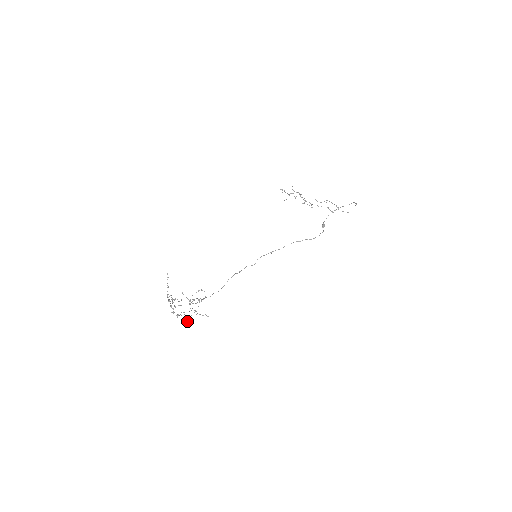
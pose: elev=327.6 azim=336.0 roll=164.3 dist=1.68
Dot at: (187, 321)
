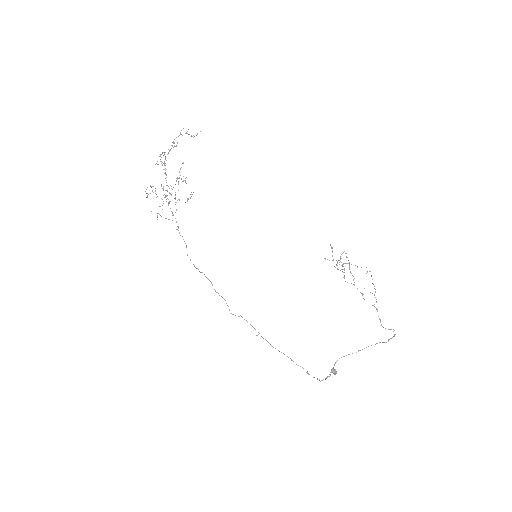
Dot at: occluded
